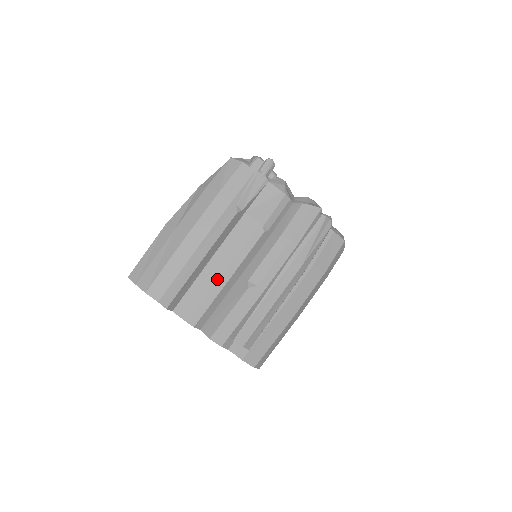
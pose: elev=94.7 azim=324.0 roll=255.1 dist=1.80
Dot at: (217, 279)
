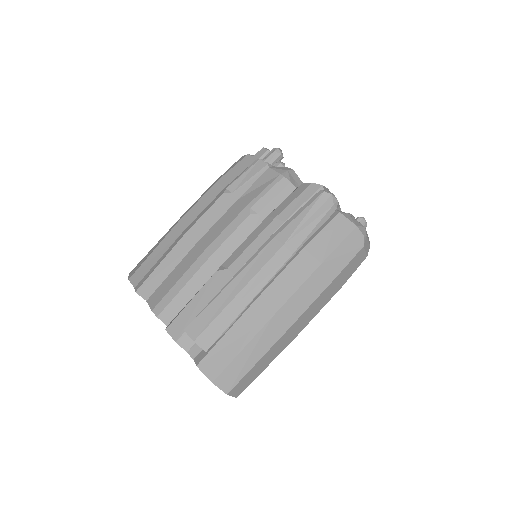
Dot at: (191, 264)
